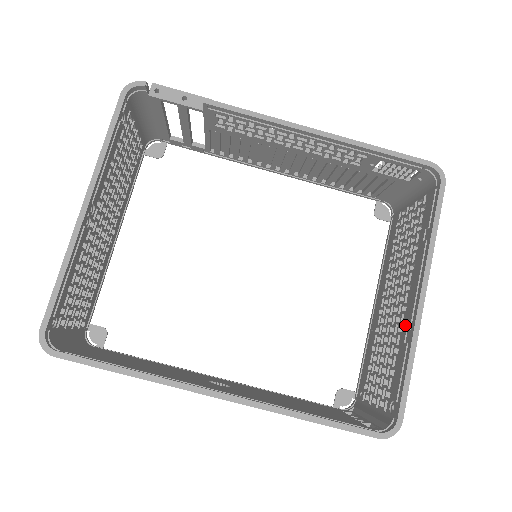
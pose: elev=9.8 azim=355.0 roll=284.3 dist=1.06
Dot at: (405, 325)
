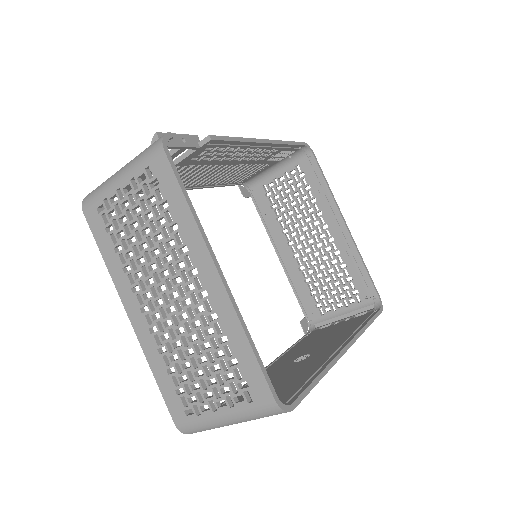
Dot at: (342, 248)
